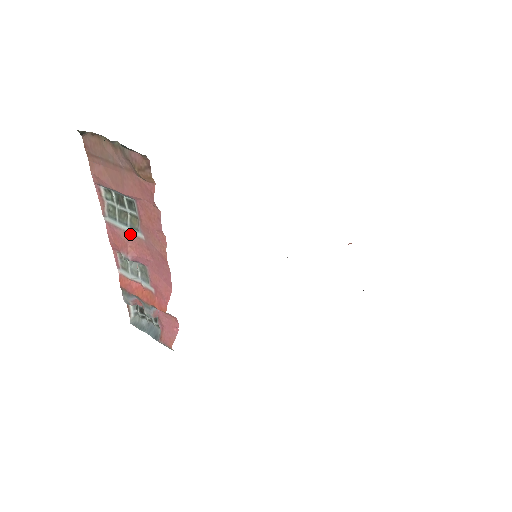
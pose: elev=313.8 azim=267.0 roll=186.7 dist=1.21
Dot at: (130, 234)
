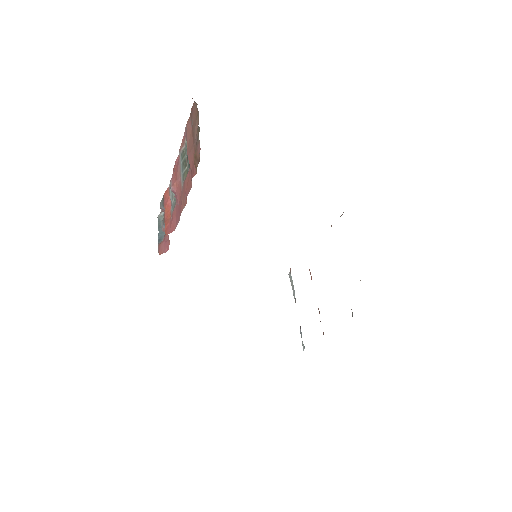
Dot at: (181, 177)
